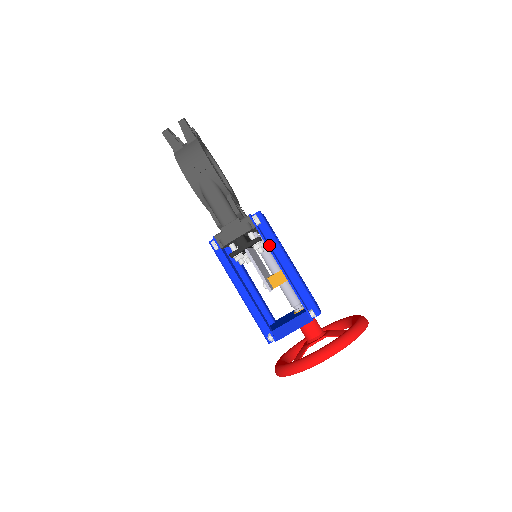
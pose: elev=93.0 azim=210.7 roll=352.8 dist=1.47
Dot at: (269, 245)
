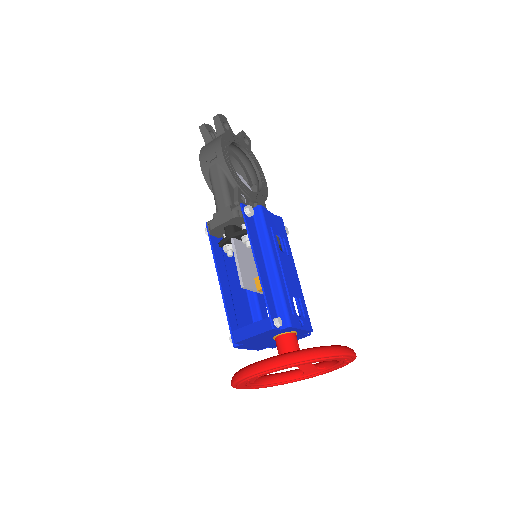
Dot at: (257, 240)
